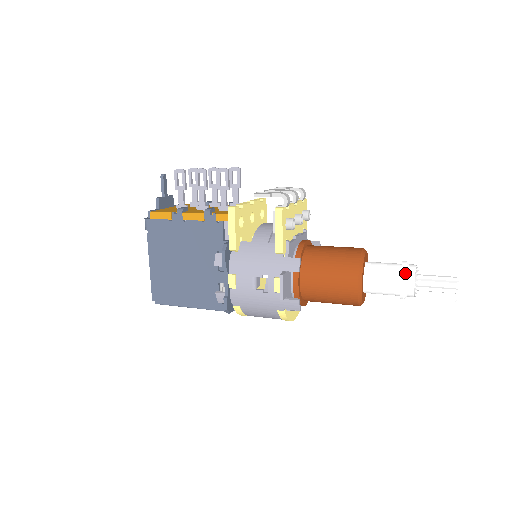
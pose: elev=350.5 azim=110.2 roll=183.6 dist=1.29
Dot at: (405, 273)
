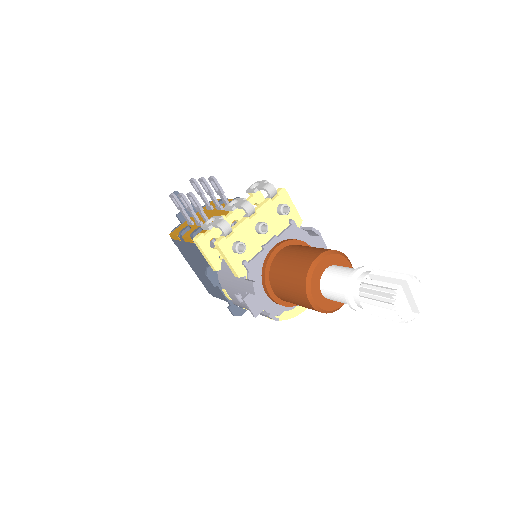
Dot at: (348, 291)
